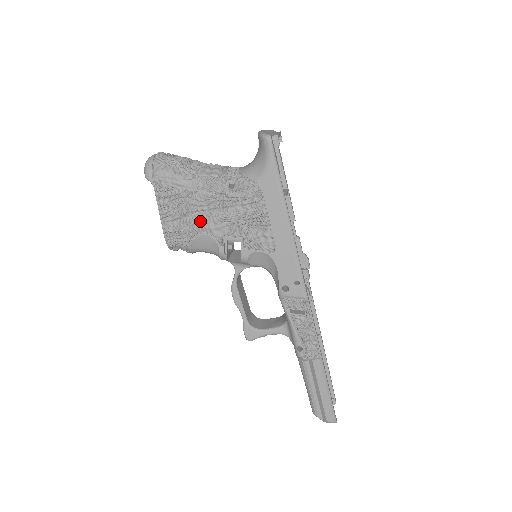
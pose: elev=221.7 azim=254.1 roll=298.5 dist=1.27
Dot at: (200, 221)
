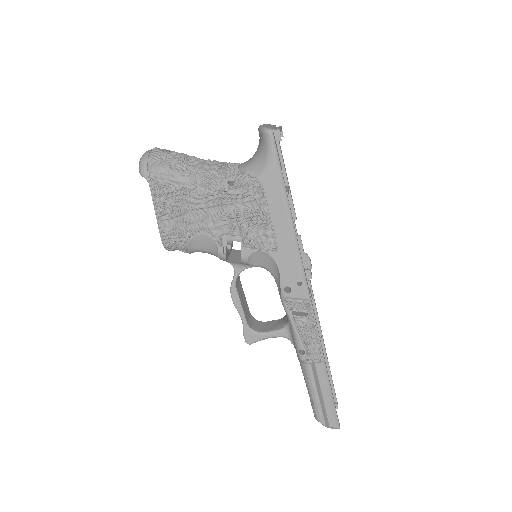
Dot at: (198, 220)
